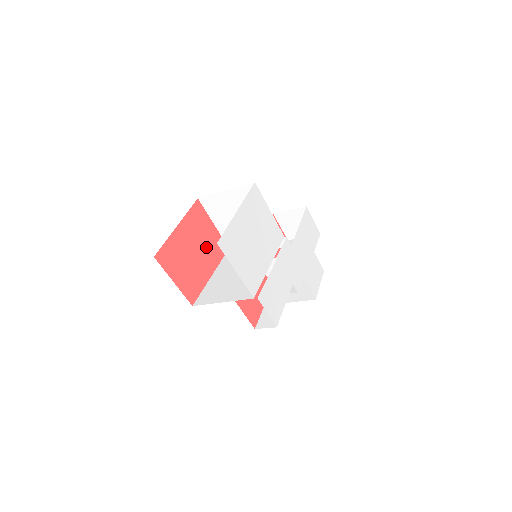
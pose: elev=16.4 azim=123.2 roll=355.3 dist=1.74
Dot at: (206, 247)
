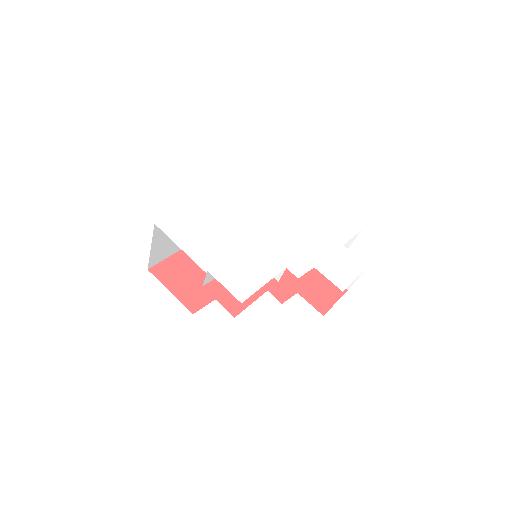
Dot at: occluded
